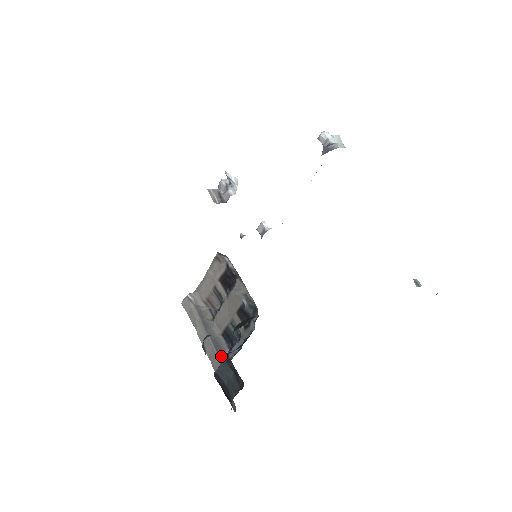
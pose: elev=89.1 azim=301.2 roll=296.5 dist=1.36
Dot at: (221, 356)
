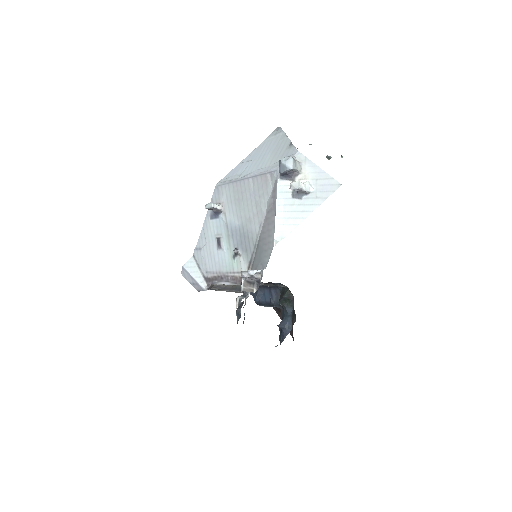
Dot at: occluded
